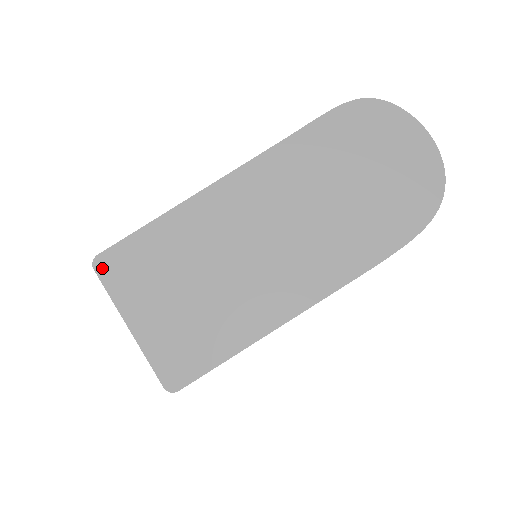
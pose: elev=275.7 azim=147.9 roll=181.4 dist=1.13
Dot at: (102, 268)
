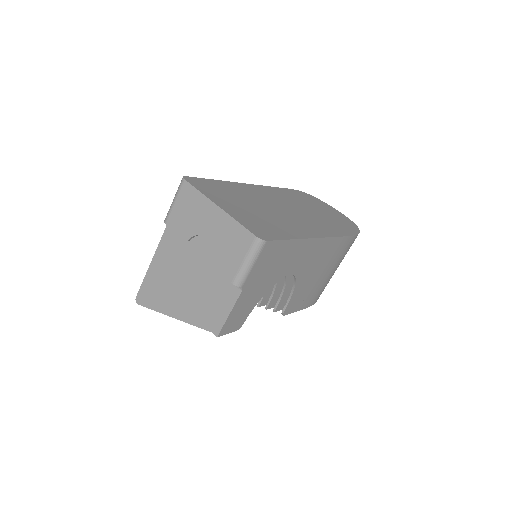
Dot at: (191, 181)
